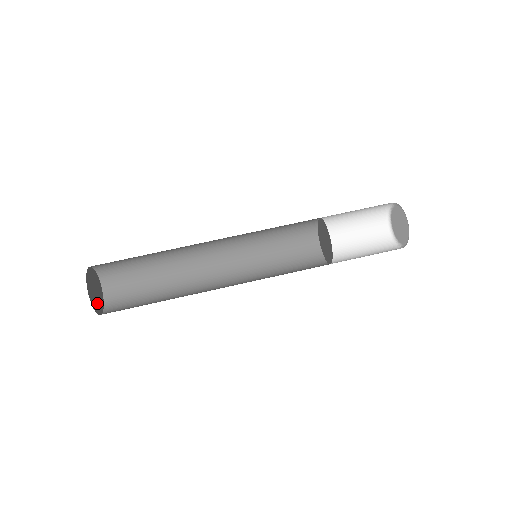
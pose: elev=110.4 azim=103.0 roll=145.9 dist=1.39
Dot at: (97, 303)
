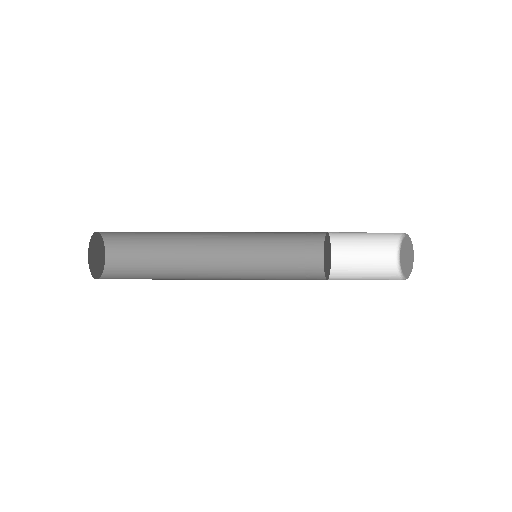
Dot at: (95, 267)
